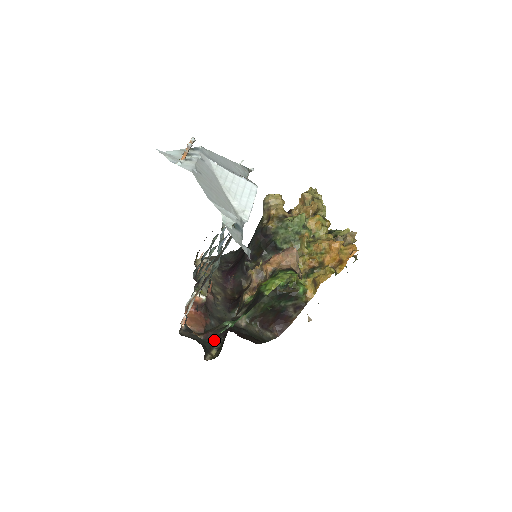
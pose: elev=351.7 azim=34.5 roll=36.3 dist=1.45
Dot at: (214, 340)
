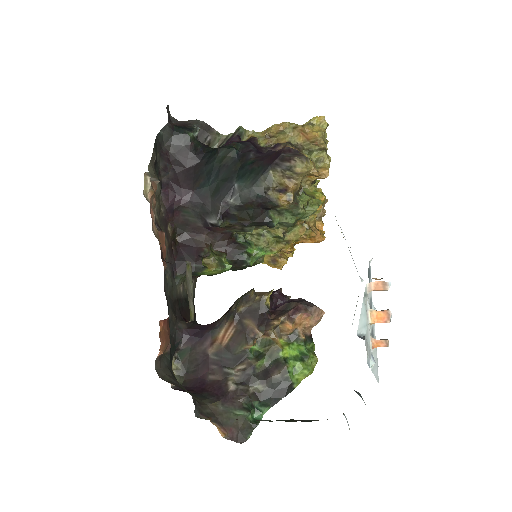
Dot at: (174, 349)
